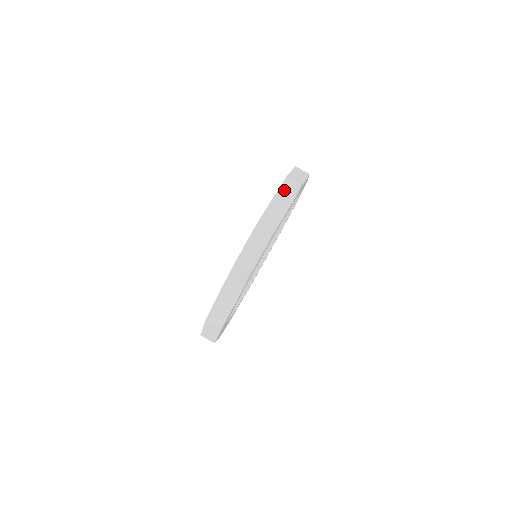
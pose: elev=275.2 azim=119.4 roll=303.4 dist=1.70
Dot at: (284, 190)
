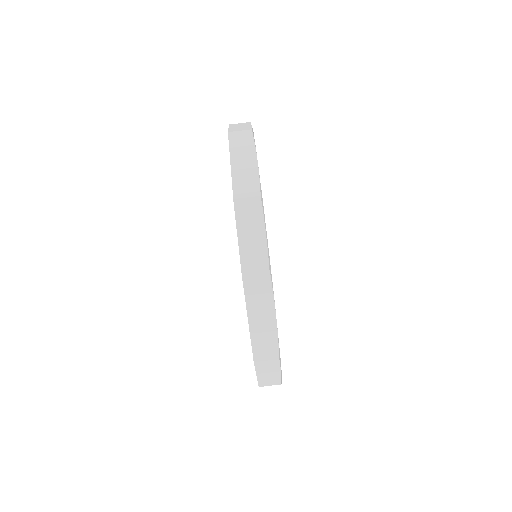
Dot at: (253, 295)
